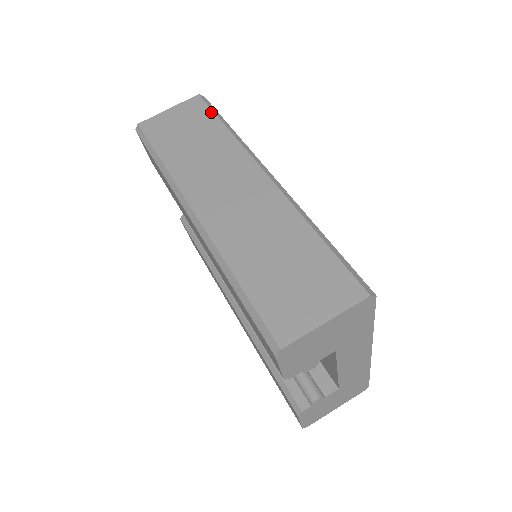
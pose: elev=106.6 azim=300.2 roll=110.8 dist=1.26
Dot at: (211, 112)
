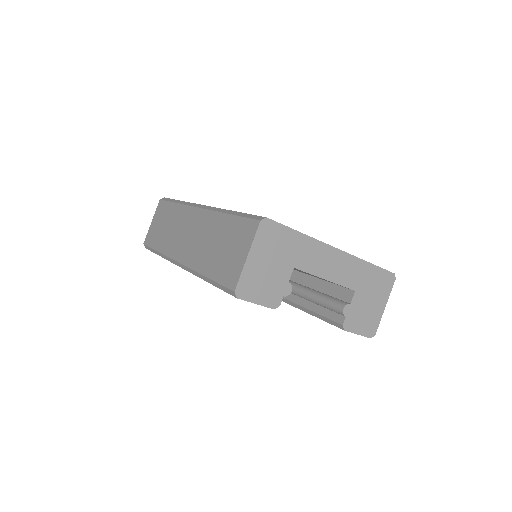
Dot at: (167, 203)
